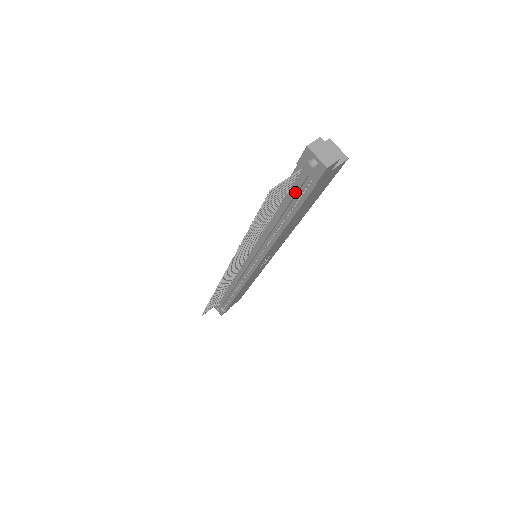
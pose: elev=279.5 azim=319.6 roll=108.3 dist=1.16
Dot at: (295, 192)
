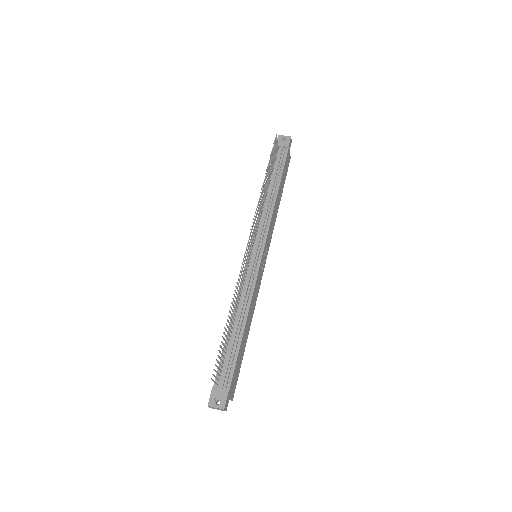
Dot at: (279, 159)
